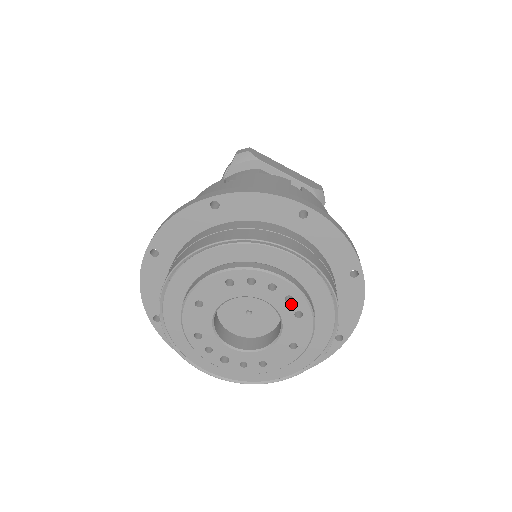
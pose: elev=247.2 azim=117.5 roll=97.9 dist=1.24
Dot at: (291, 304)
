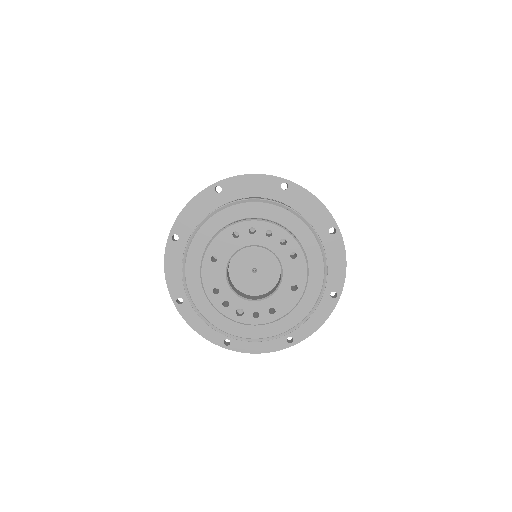
Dot at: (286, 247)
